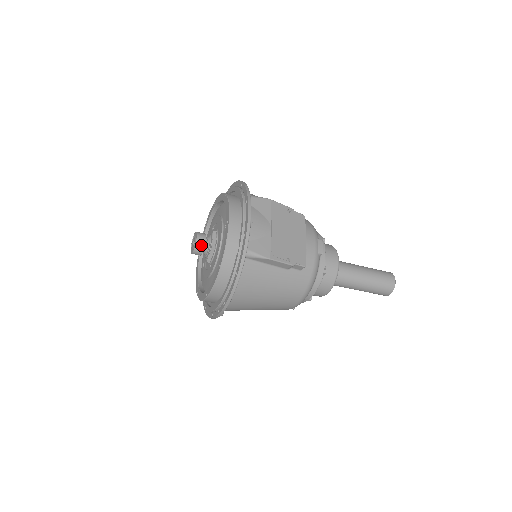
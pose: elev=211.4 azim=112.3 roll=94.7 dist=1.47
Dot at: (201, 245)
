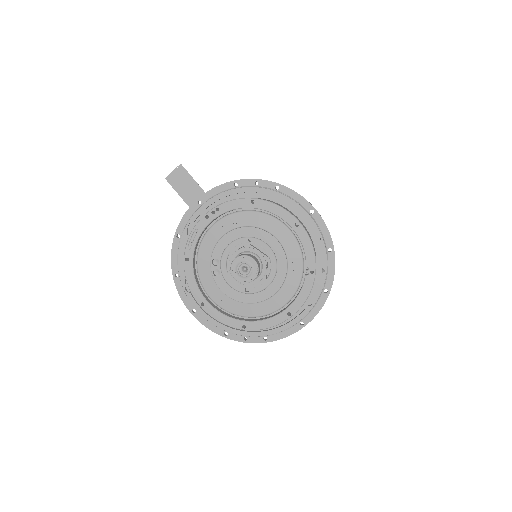
Dot at: occluded
